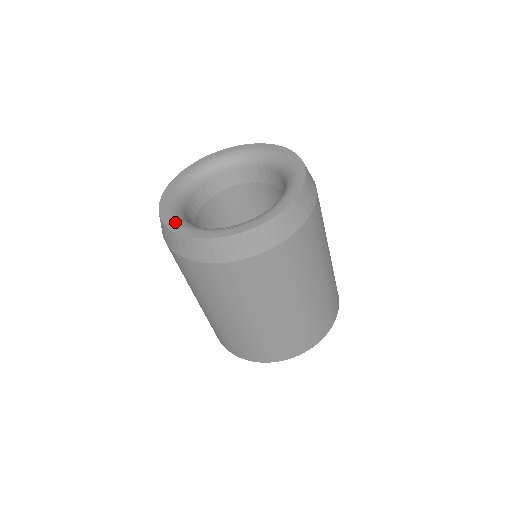
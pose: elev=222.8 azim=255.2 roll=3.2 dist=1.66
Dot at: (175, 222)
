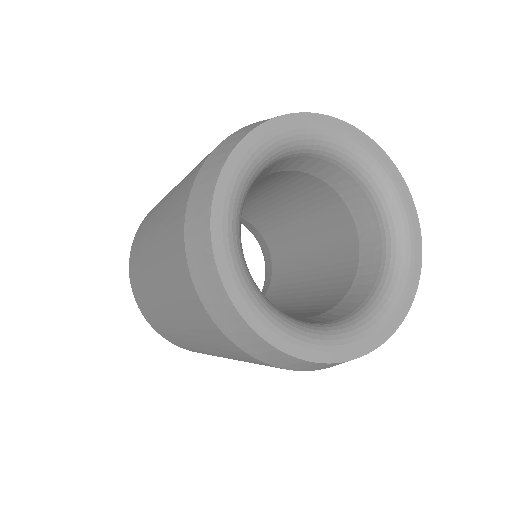
Dot at: (255, 307)
